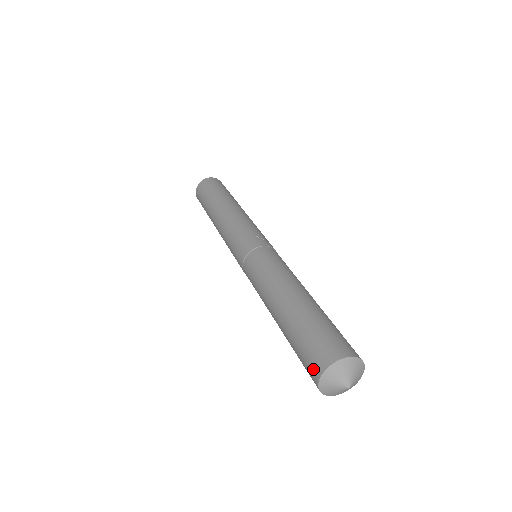
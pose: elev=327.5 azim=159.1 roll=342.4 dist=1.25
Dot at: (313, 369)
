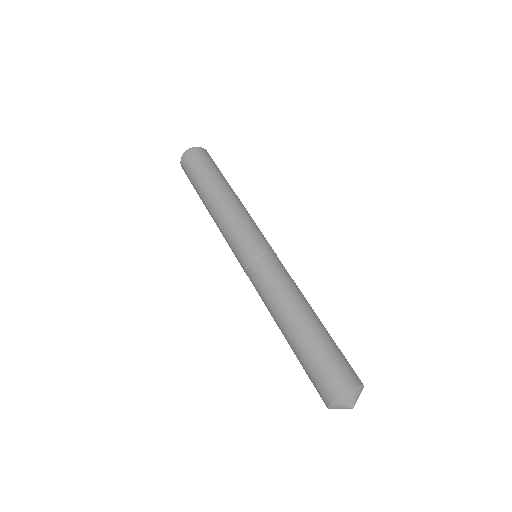
Dot at: (337, 384)
